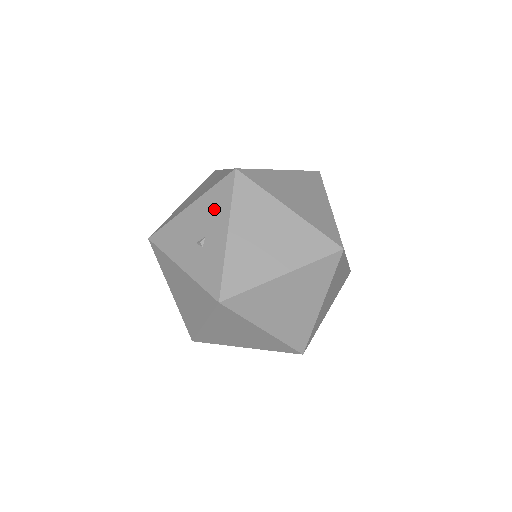
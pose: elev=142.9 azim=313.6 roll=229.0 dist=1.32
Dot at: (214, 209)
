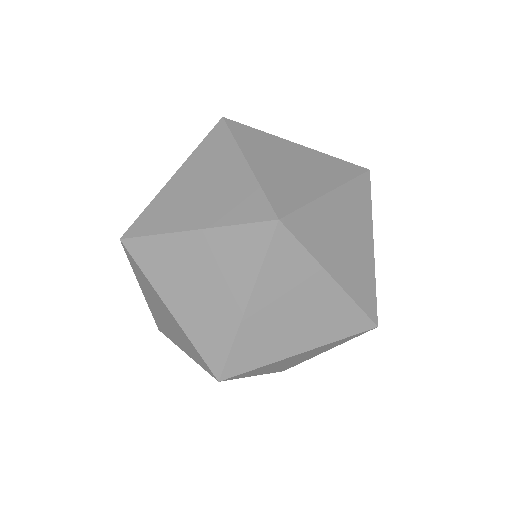
Dot at: occluded
